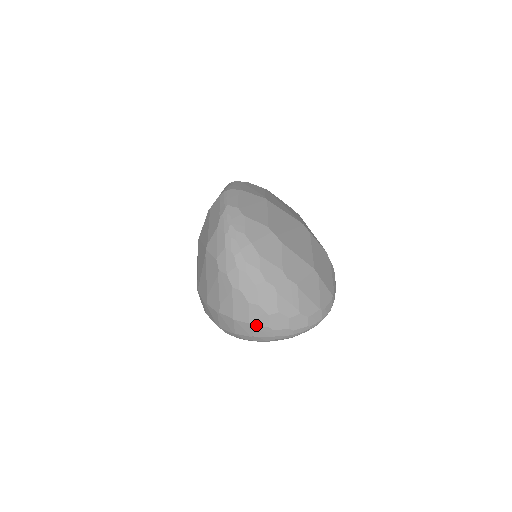
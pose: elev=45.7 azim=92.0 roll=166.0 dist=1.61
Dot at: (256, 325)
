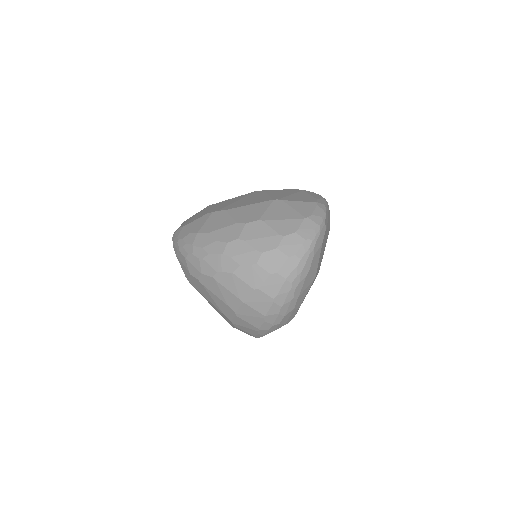
Dot at: (260, 285)
